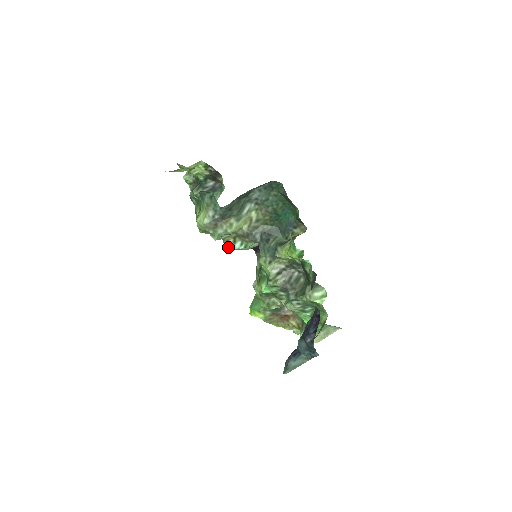
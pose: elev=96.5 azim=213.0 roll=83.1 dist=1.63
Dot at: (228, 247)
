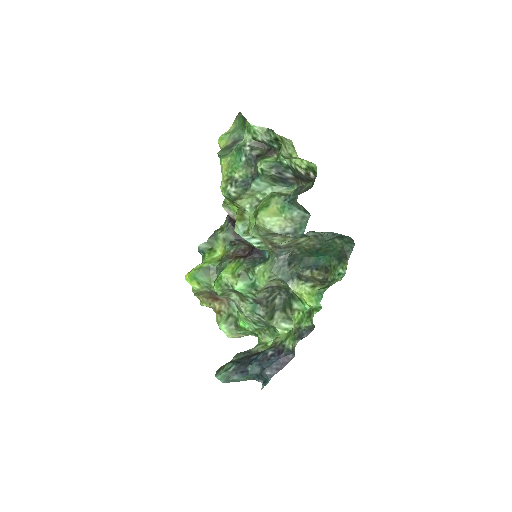
Dot at: (243, 235)
